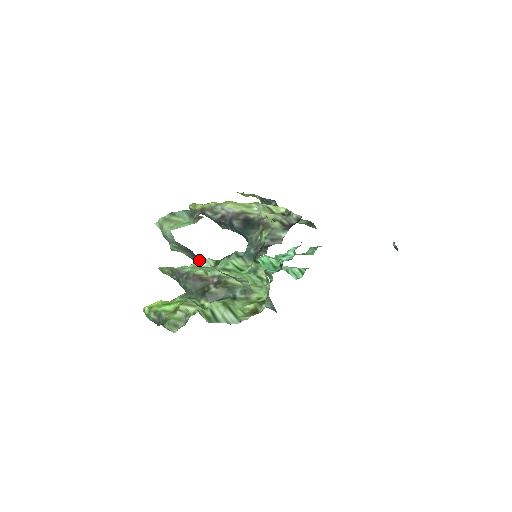
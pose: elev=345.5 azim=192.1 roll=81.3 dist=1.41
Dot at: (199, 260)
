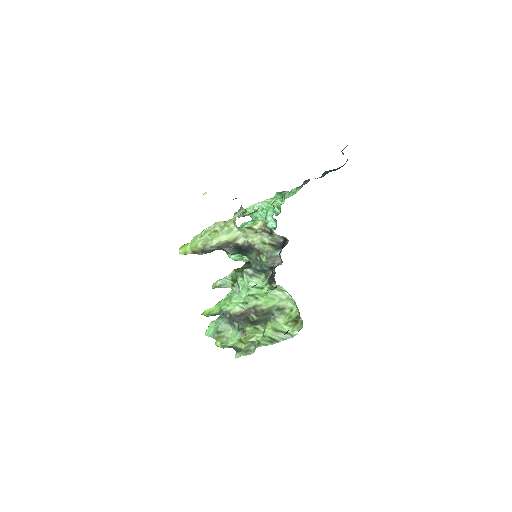
Dot at: occluded
